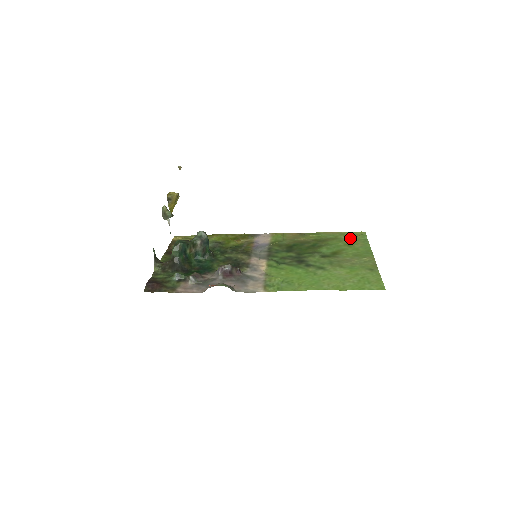
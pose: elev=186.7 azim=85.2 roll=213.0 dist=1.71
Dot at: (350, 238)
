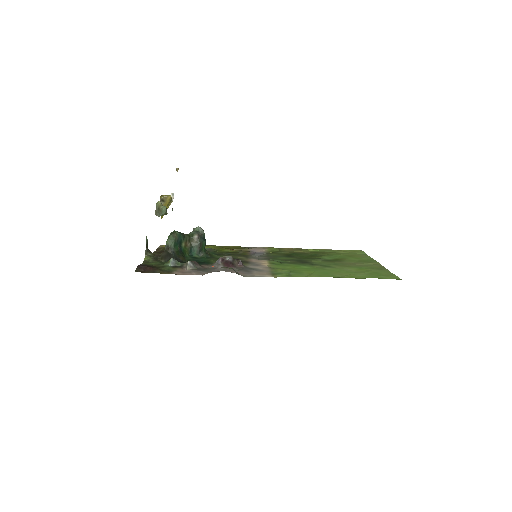
Dot at: (349, 253)
